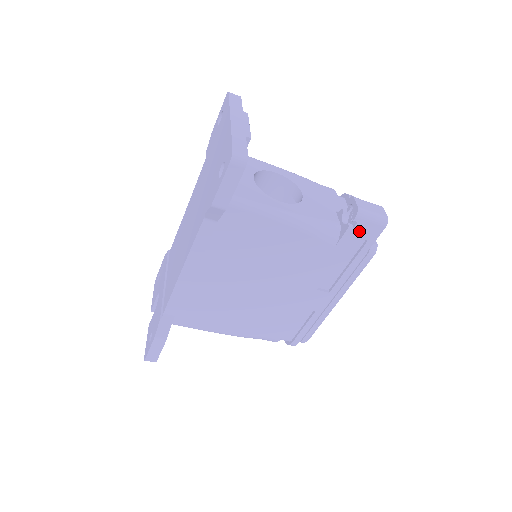
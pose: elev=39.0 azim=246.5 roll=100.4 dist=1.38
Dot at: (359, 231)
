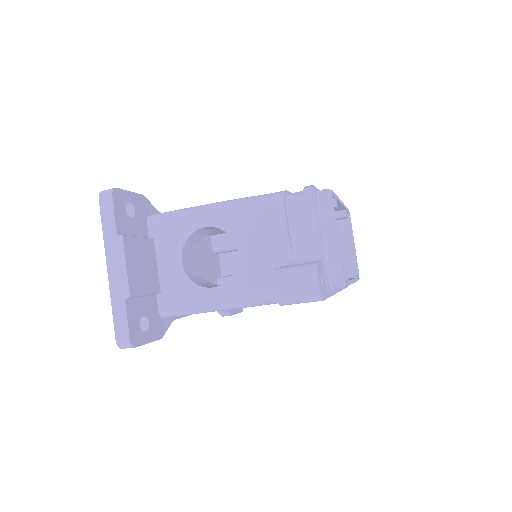
Dot at: occluded
